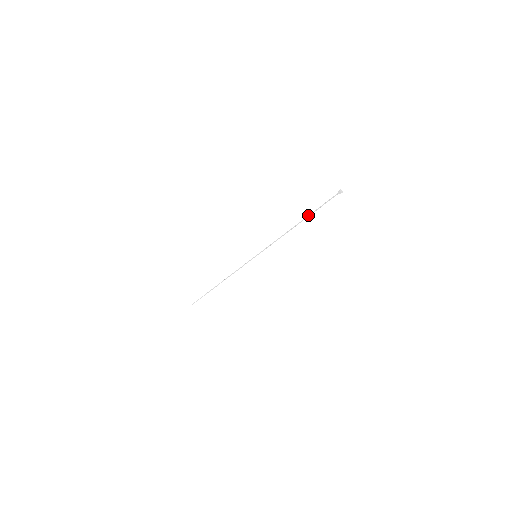
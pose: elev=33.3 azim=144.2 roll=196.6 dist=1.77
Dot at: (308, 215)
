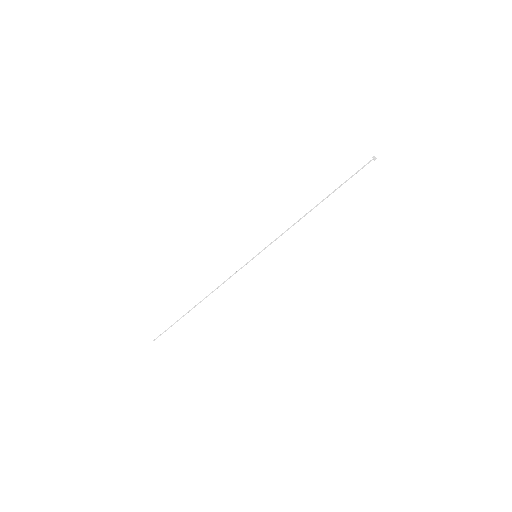
Dot at: occluded
